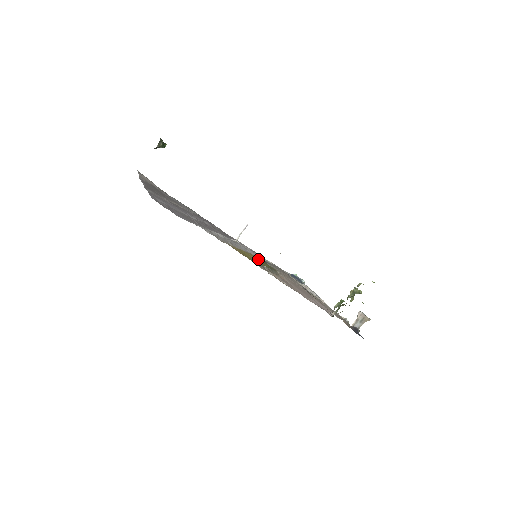
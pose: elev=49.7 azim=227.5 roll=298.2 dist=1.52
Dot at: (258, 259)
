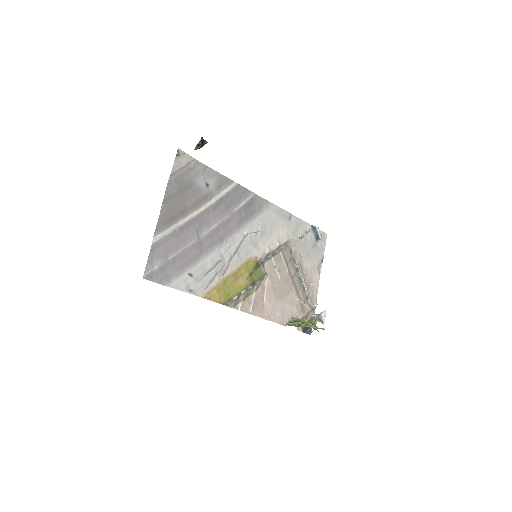
Dot at: (249, 271)
